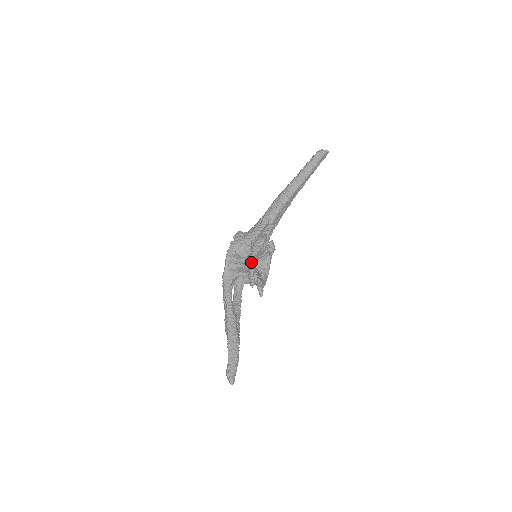
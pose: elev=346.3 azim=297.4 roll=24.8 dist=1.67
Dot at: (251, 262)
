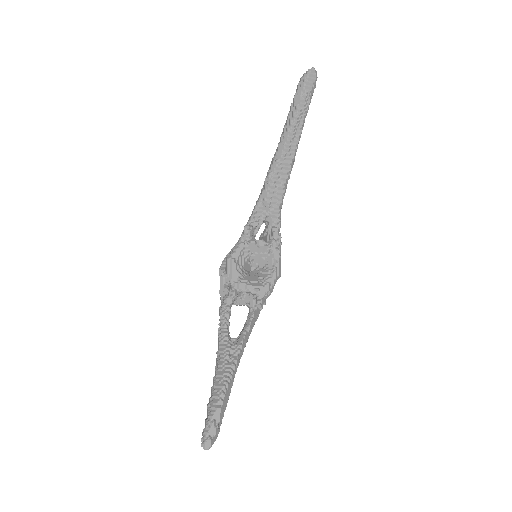
Dot at: (226, 264)
